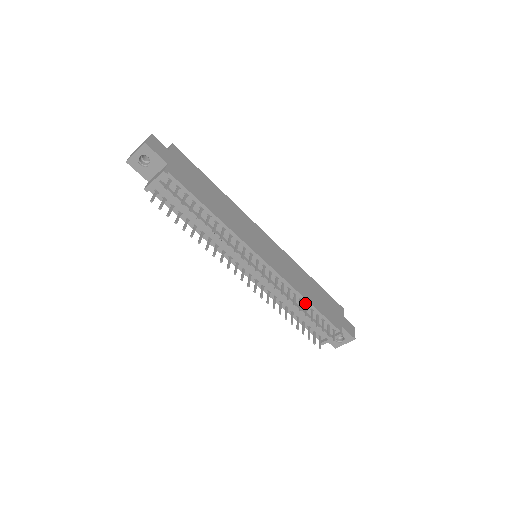
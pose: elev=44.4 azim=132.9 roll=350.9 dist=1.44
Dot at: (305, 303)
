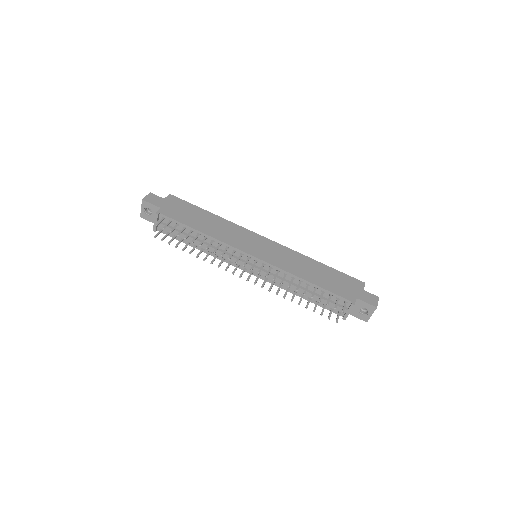
Dot at: (307, 284)
